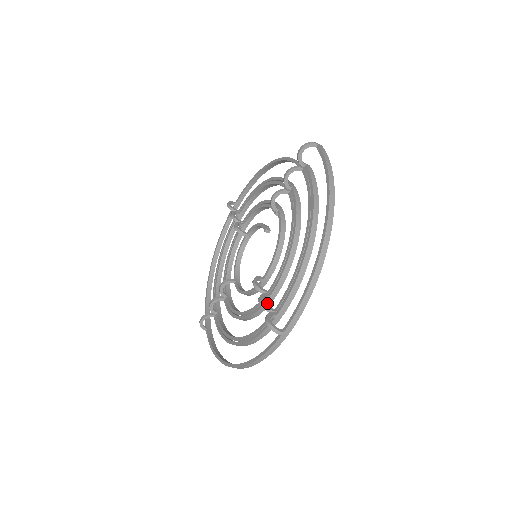
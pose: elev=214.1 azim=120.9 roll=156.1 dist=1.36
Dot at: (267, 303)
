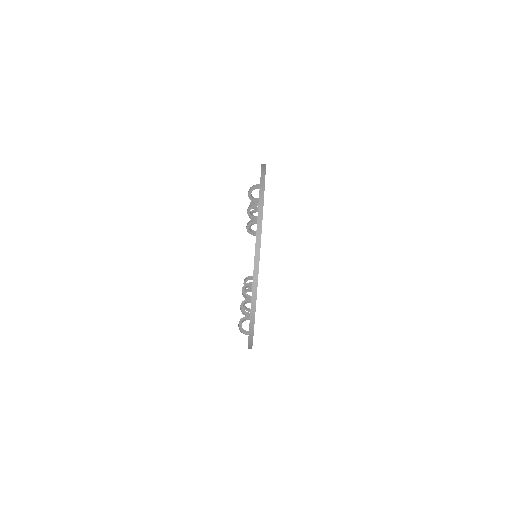
Dot at: occluded
